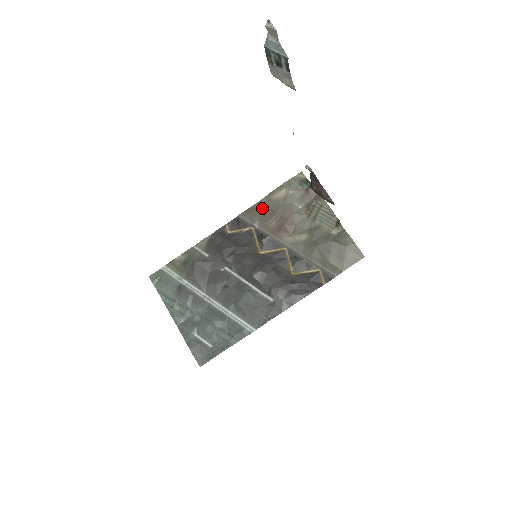
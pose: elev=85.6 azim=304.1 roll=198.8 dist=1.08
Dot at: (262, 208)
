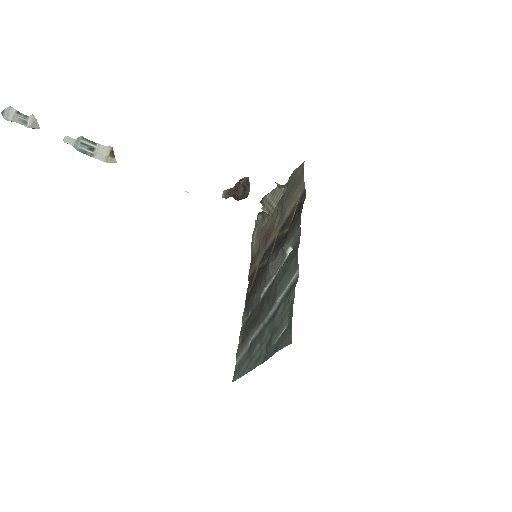
Dot at: (255, 256)
